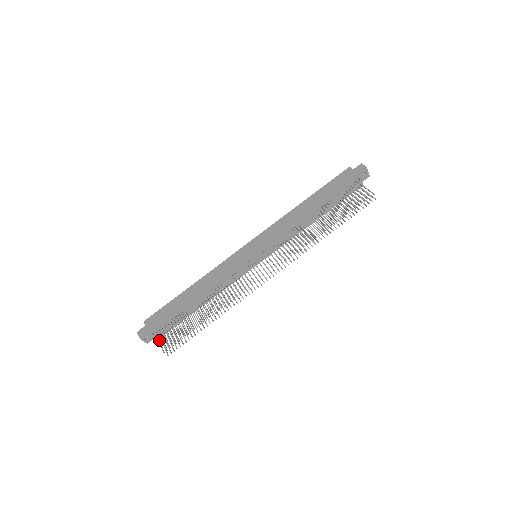
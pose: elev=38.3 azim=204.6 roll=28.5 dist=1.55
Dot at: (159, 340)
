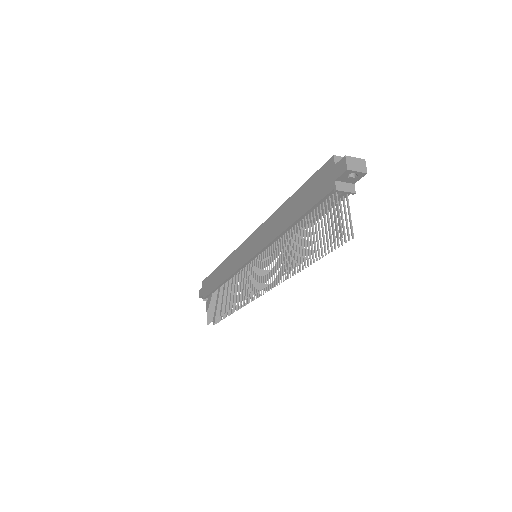
Dot at: (206, 309)
